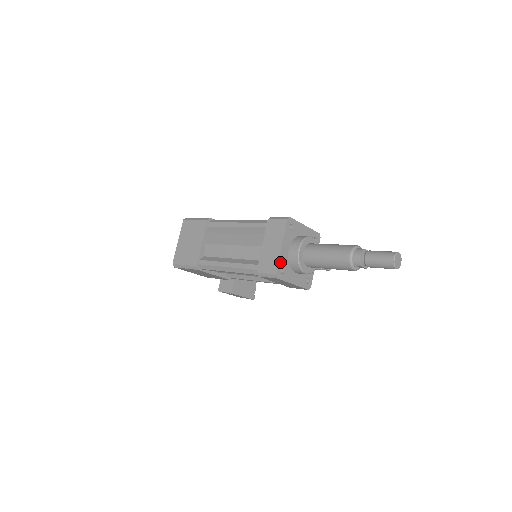
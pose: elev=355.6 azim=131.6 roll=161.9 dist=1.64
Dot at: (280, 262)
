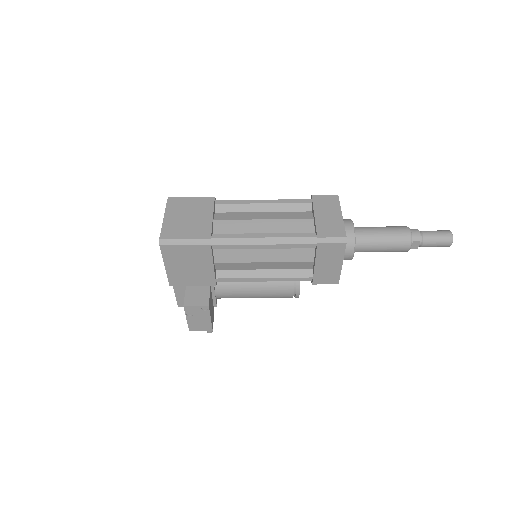
Dot at: (344, 229)
